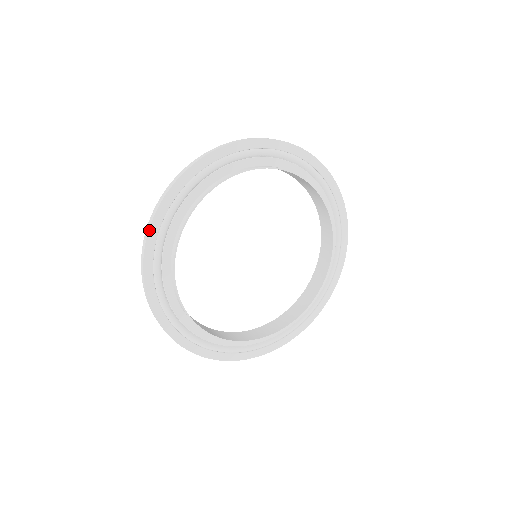
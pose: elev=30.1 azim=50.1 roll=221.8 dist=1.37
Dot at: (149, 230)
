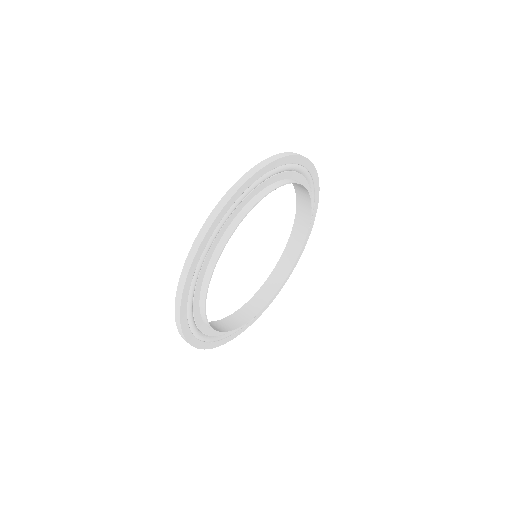
Dot at: (182, 294)
